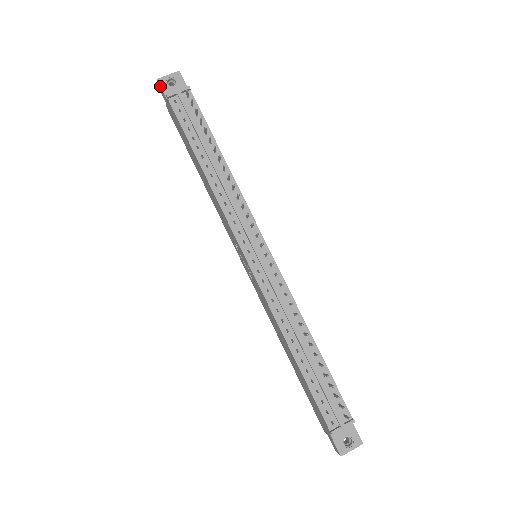
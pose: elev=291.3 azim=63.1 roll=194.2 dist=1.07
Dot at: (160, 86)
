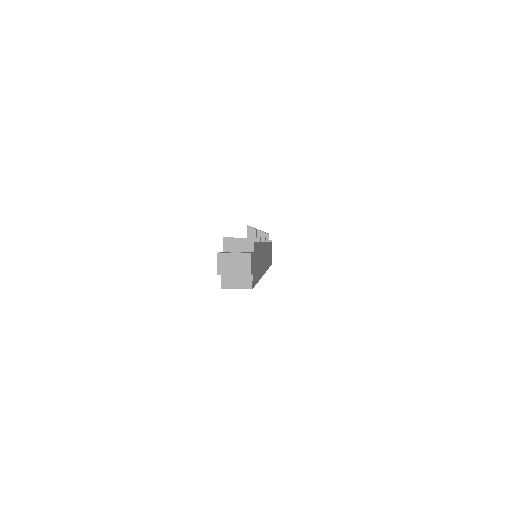
Dot at: occluded
